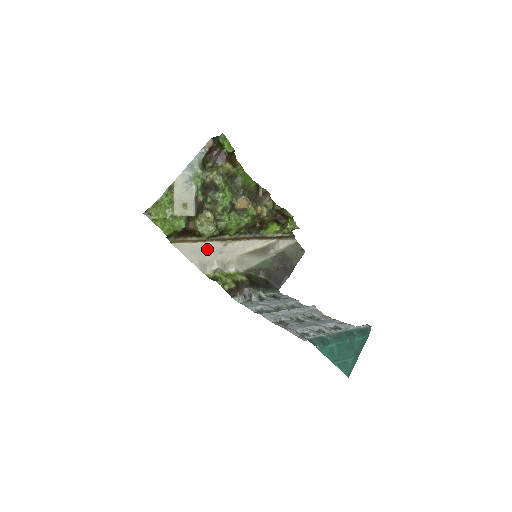
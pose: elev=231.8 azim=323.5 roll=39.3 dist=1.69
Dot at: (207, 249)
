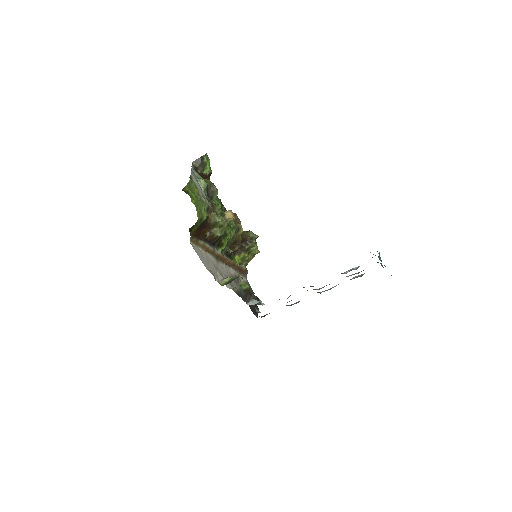
Dot at: (209, 260)
